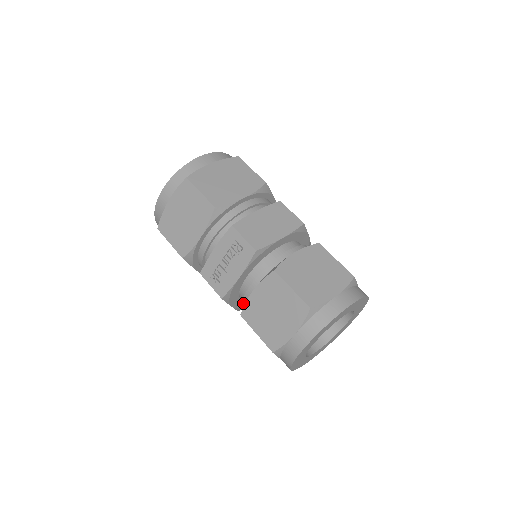
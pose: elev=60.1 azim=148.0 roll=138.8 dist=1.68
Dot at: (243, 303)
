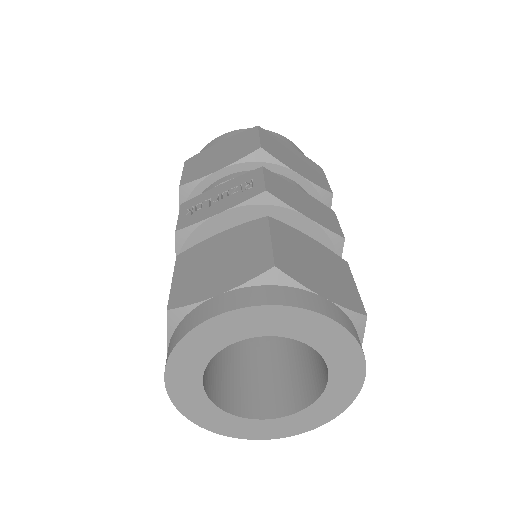
Dot at: occluded
